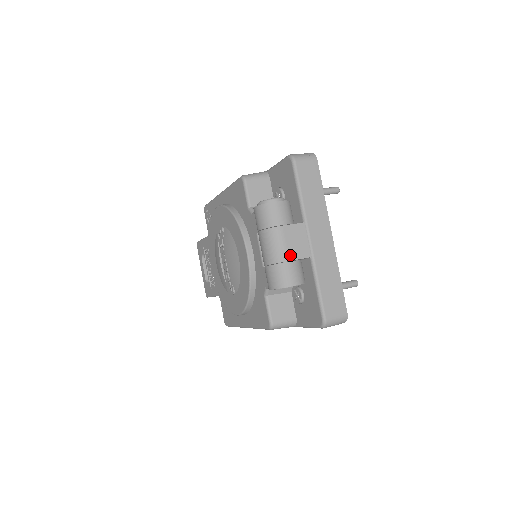
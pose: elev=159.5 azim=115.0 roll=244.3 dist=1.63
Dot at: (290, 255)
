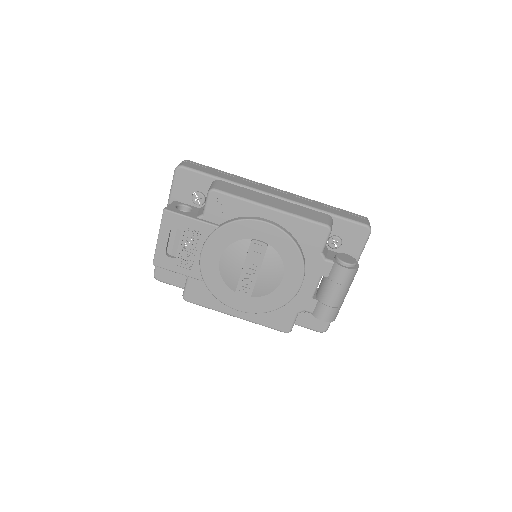
Dot at: occluded
